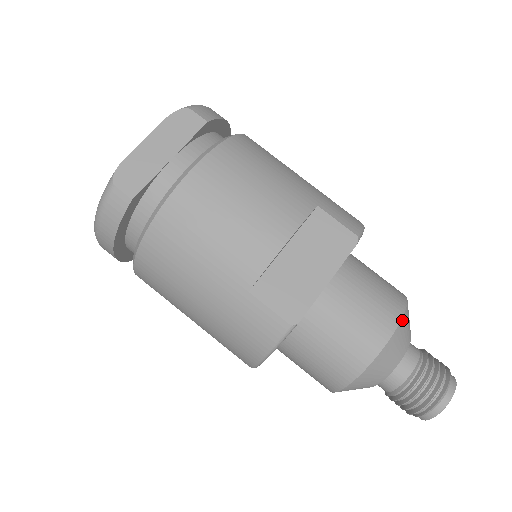
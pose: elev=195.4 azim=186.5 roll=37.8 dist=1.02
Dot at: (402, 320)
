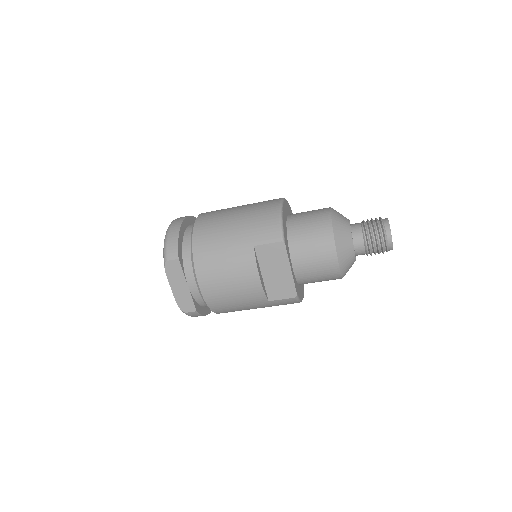
Dot at: (336, 245)
